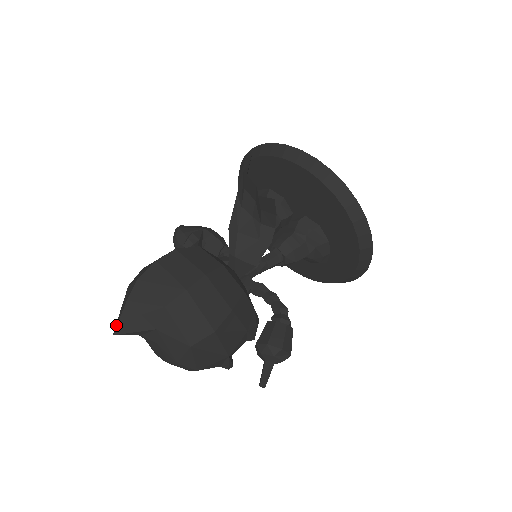
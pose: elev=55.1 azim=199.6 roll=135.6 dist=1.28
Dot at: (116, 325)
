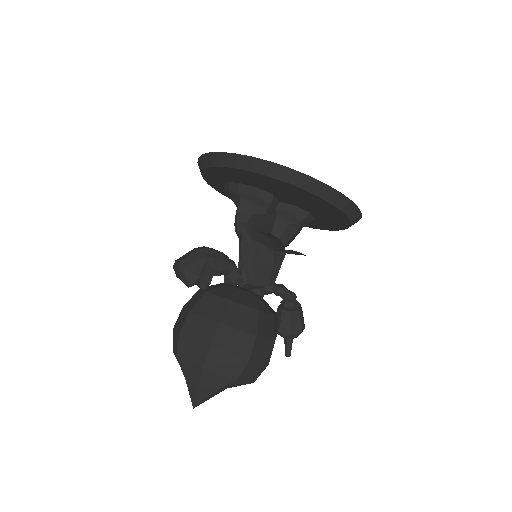
Dot at: (193, 402)
